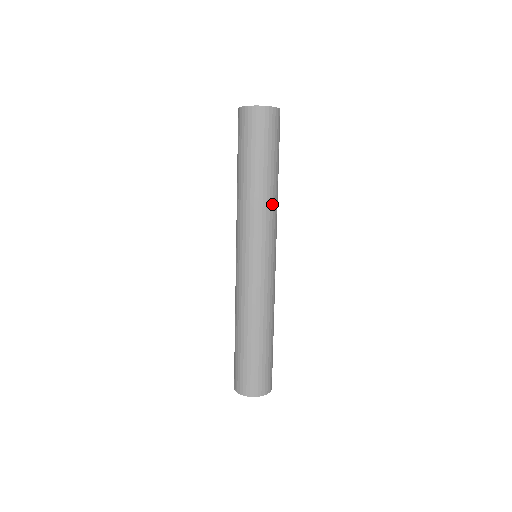
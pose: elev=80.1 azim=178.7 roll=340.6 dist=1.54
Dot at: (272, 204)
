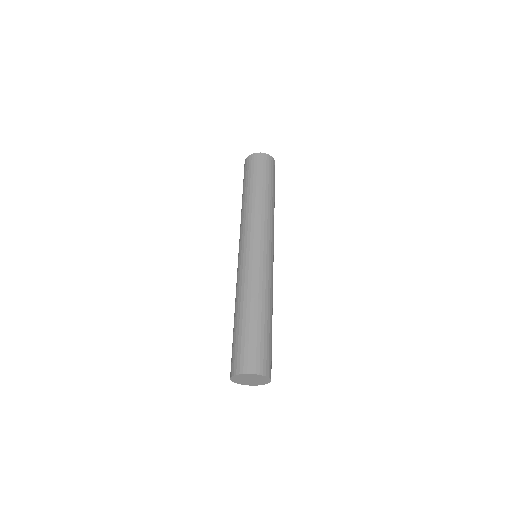
Dot at: occluded
